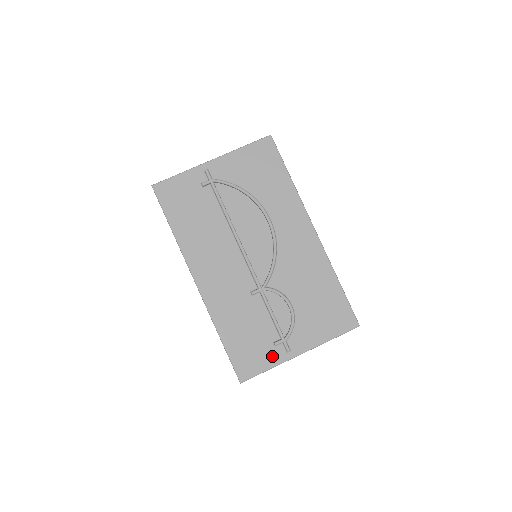
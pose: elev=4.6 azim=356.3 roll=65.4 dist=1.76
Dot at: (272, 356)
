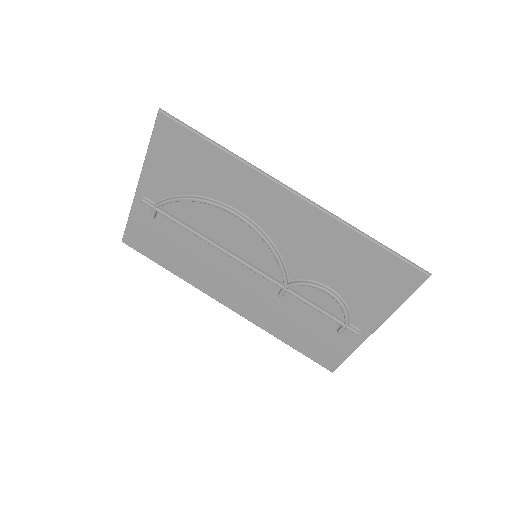
Dot at: (345, 342)
